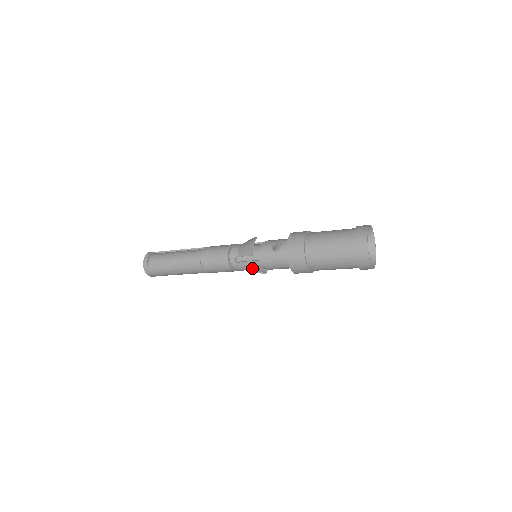
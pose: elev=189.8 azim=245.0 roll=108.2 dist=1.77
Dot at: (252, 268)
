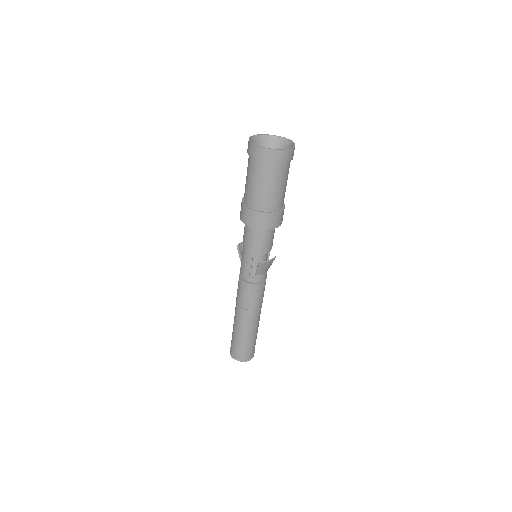
Dot at: (246, 262)
